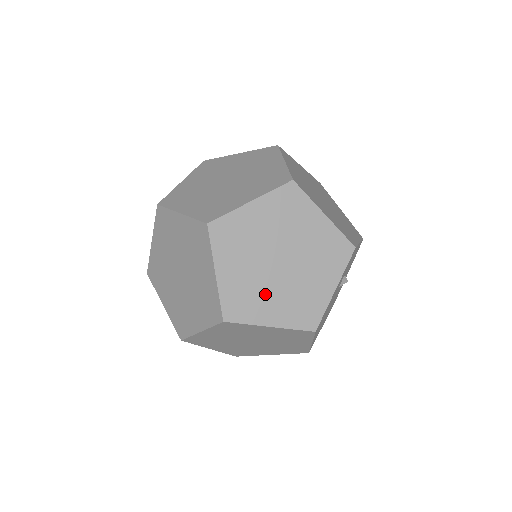
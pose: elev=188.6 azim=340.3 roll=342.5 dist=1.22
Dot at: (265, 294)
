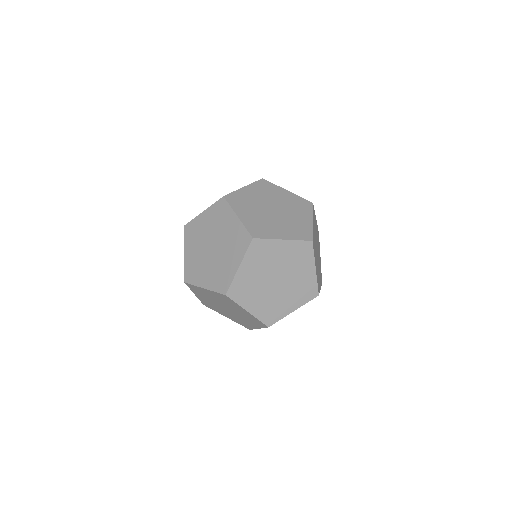
Dot at: (257, 293)
